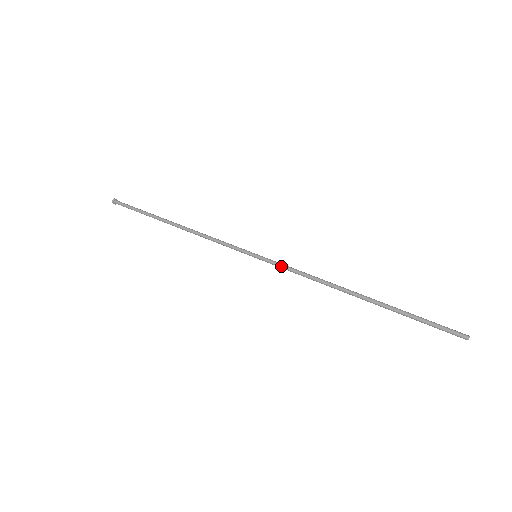
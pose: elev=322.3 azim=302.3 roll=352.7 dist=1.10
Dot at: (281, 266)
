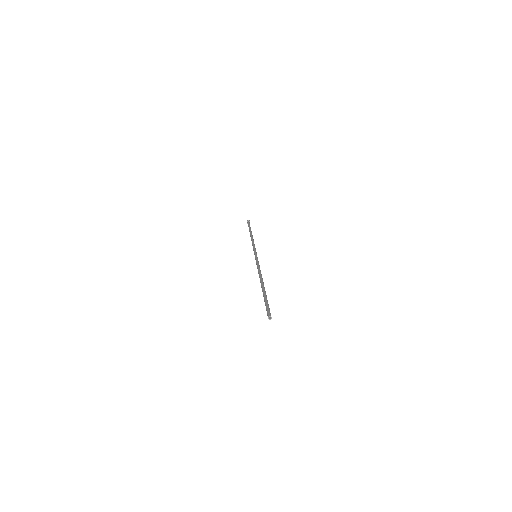
Dot at: (257, 261)
